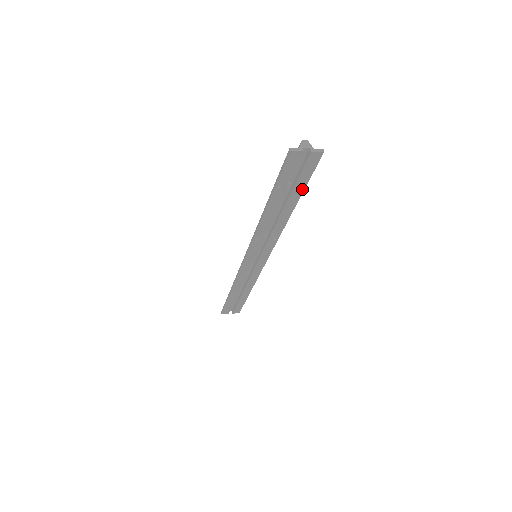
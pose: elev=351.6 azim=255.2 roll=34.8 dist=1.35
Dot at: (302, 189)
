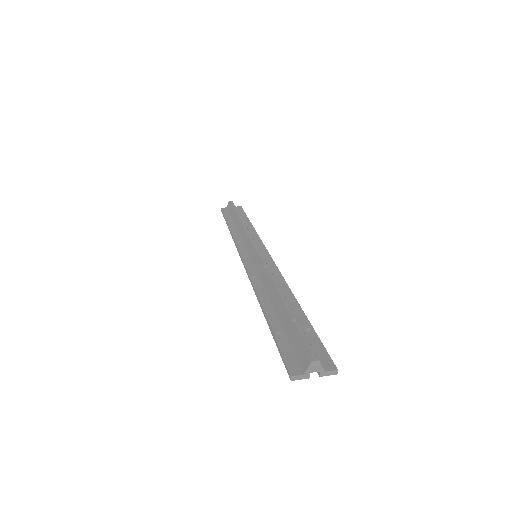
Dot at: (309, 330)
